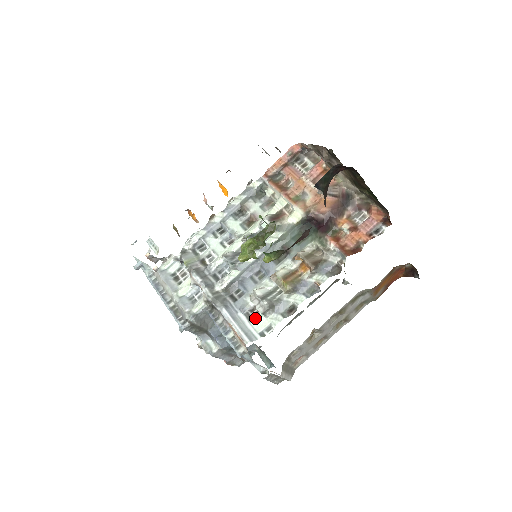
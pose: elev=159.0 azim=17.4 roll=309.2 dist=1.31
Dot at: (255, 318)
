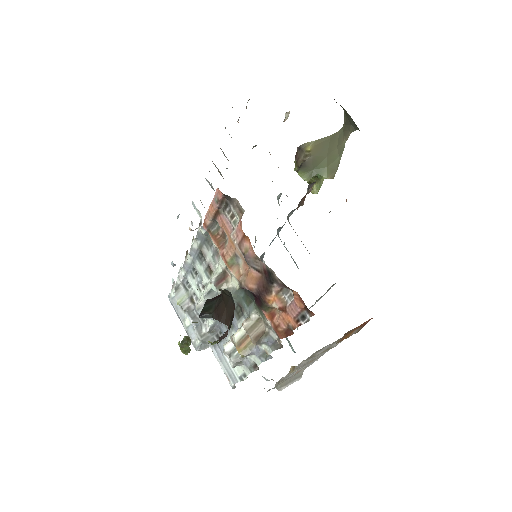
Dot at: occluded
